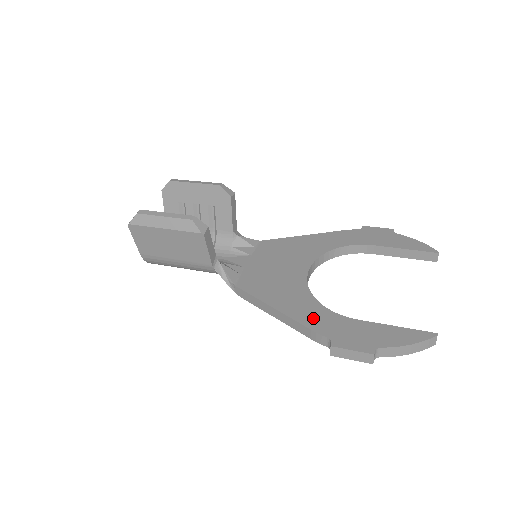
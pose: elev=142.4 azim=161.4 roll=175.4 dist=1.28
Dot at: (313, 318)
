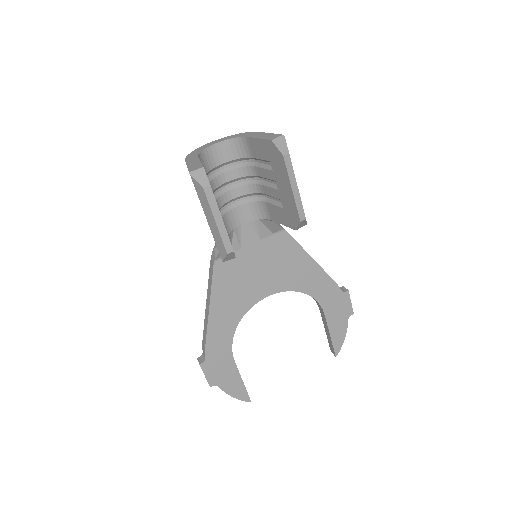
Dot at: (217, 338)
